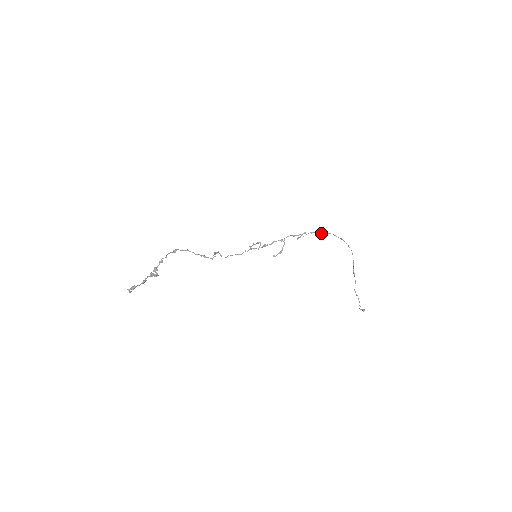
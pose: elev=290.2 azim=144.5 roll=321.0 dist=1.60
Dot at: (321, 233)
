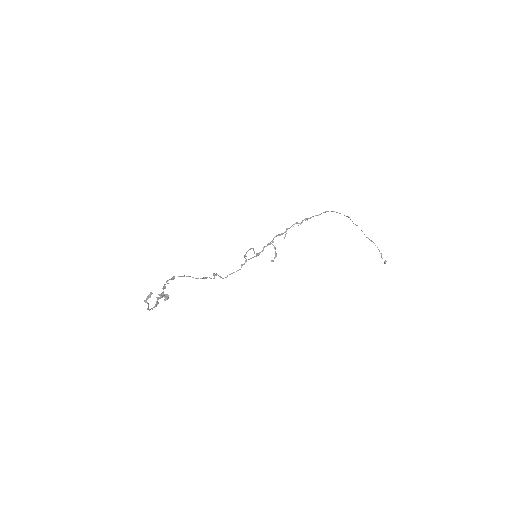
Dot at: (302, 220)
